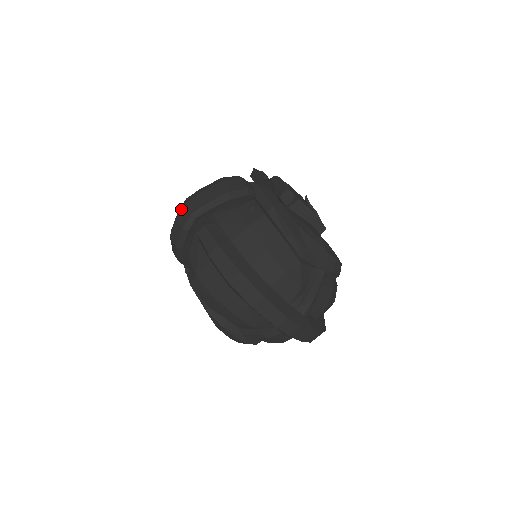
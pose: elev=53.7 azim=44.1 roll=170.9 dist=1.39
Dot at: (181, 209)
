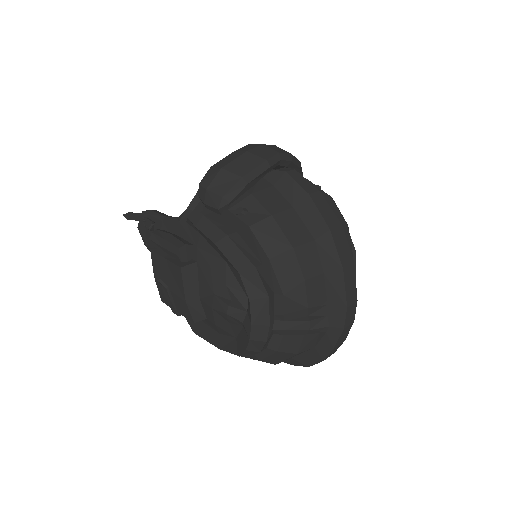
Dot at: (252, 147)
